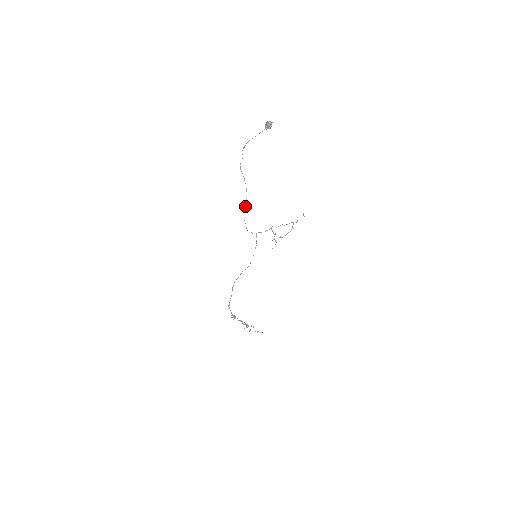
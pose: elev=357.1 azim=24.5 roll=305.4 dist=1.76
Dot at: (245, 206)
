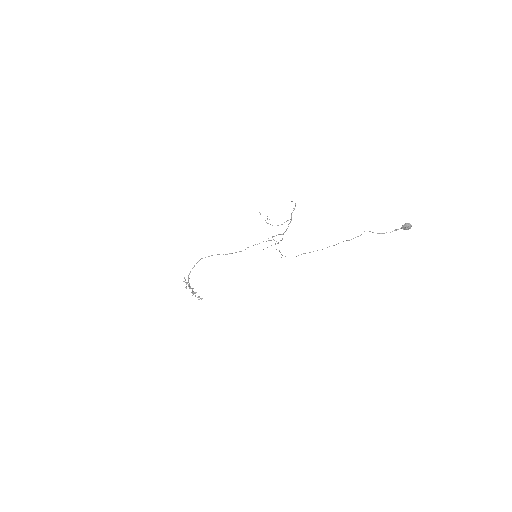
Dot at: (310, 252)
